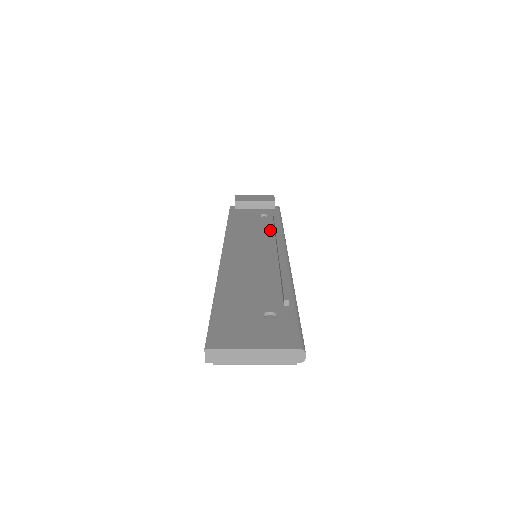
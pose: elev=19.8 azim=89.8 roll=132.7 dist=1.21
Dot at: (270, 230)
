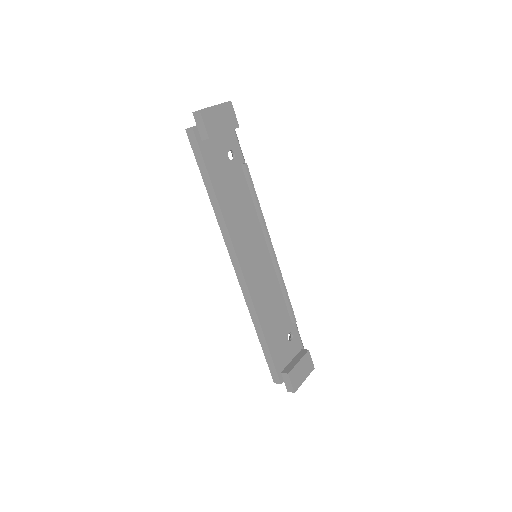
Dot at: (250, 199)
